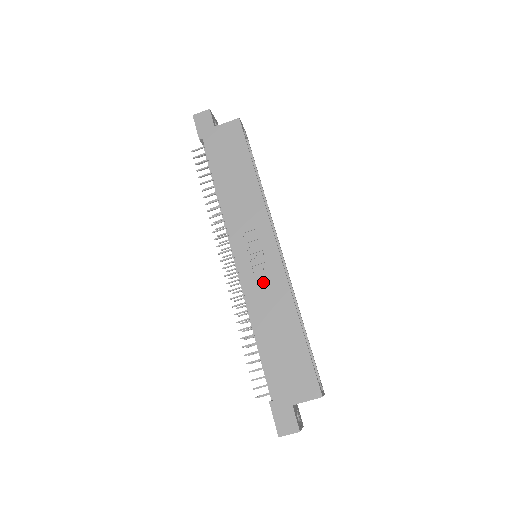
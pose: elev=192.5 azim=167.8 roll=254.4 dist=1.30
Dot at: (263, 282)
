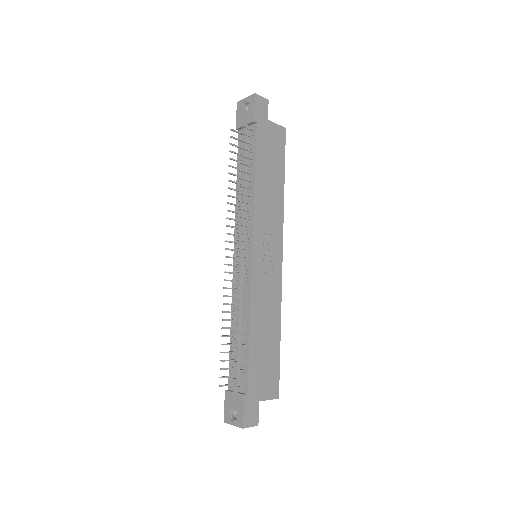
Dot at: (266, 285)
